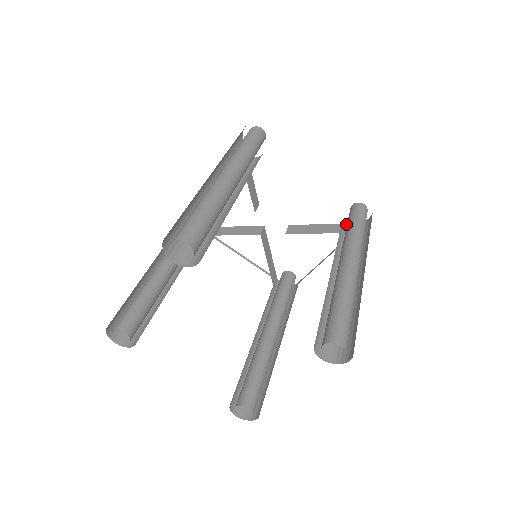
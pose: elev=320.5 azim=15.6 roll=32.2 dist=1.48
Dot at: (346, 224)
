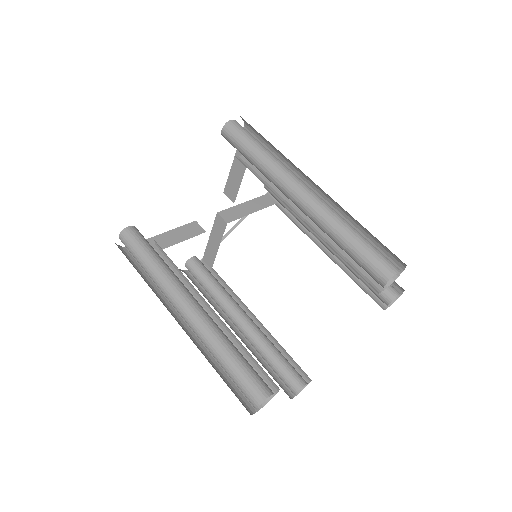
Dot at: (260, 197)
